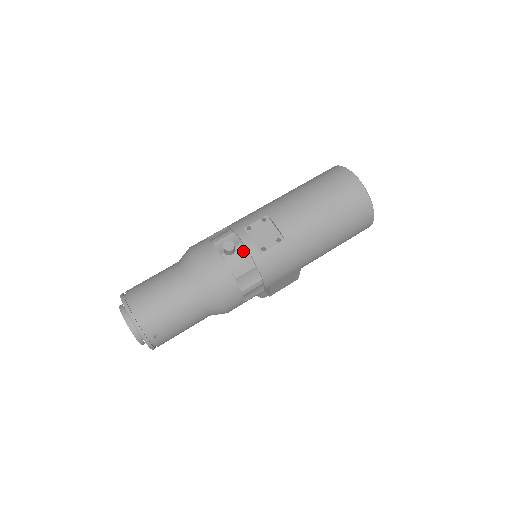
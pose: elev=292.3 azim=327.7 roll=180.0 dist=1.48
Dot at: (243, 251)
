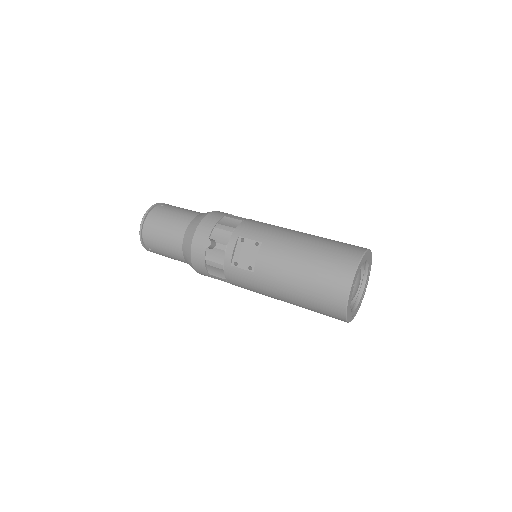
Dot at: (222, 252)
